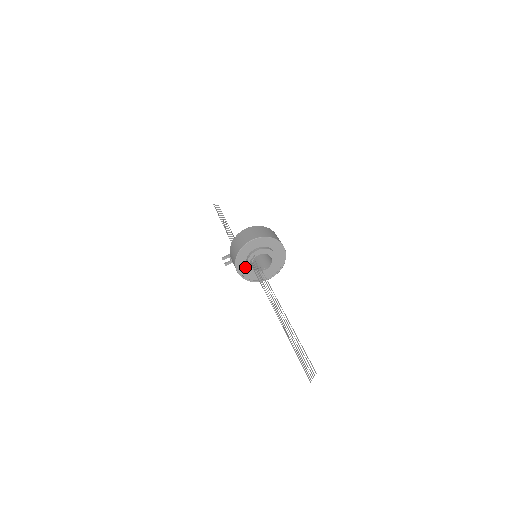
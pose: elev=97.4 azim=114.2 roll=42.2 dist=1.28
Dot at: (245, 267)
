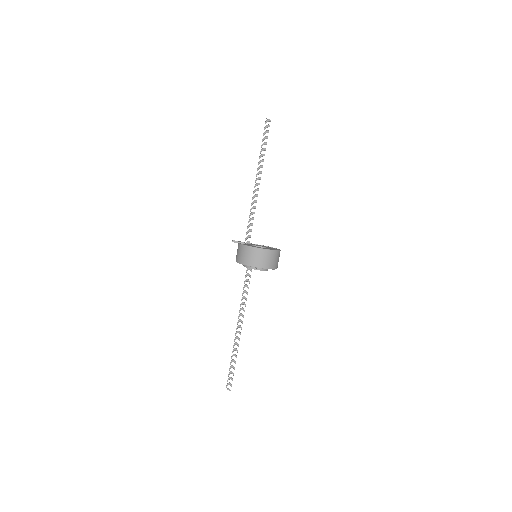
Dot at: occluded
